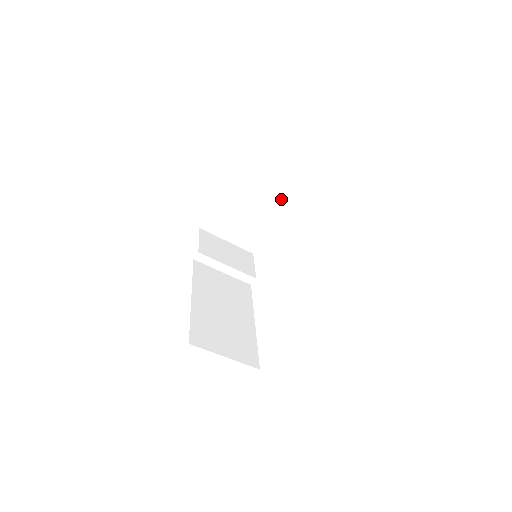
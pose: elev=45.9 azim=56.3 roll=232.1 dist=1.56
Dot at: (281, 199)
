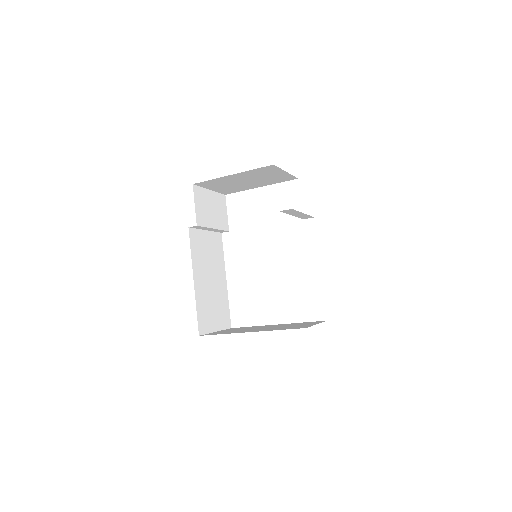
Dot at: (293, 215)
